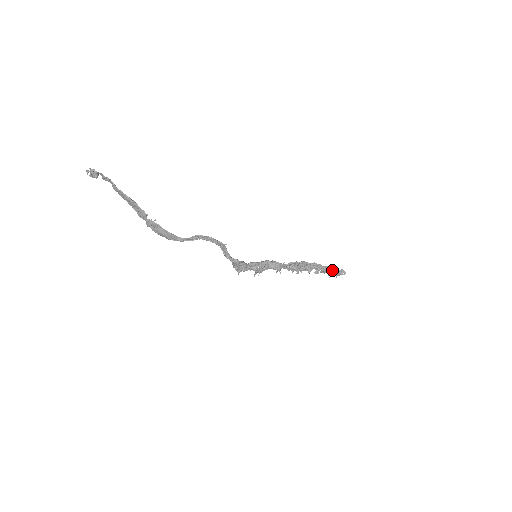
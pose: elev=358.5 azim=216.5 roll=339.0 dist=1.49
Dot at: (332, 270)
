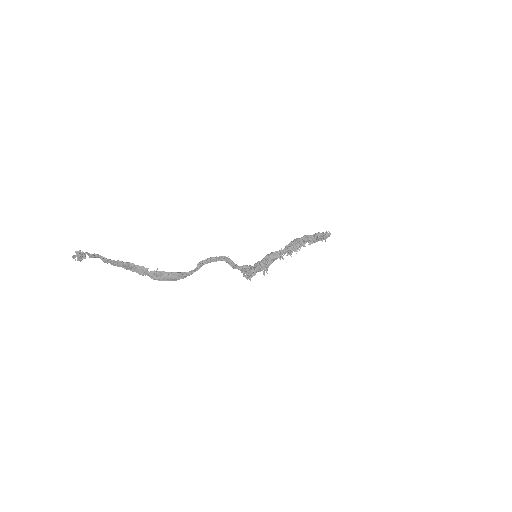
Dot at: (320, 236)
